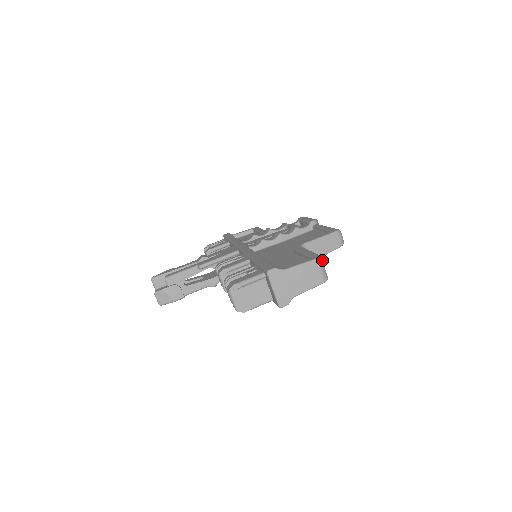
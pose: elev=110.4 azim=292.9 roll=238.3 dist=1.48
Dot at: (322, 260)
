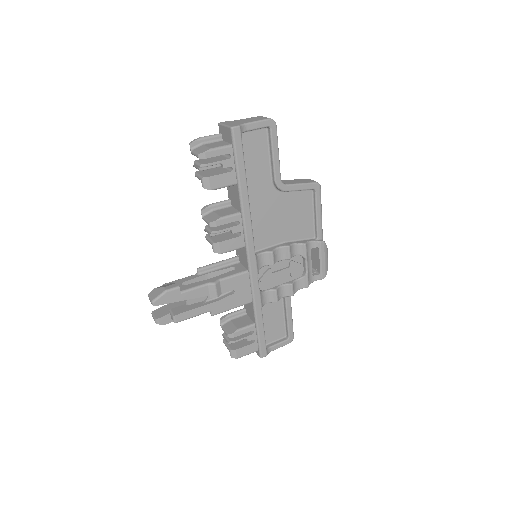
Dot at: occluded
